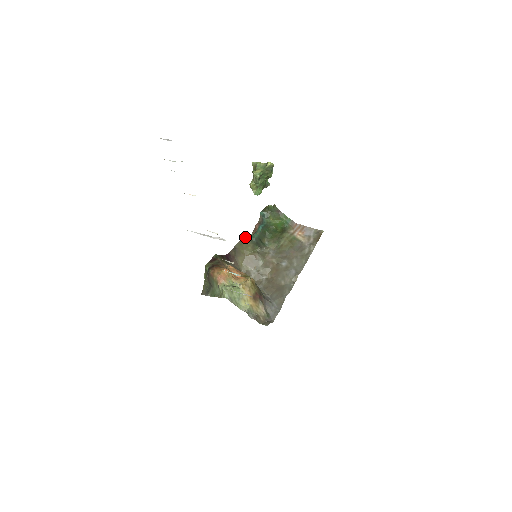
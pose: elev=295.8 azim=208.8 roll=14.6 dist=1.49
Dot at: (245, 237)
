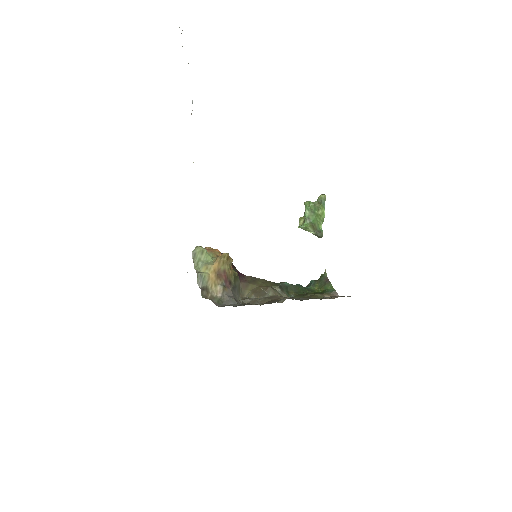
Dot at: occluded
